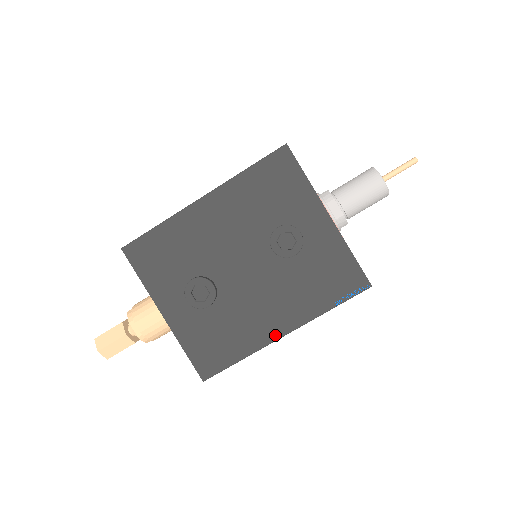
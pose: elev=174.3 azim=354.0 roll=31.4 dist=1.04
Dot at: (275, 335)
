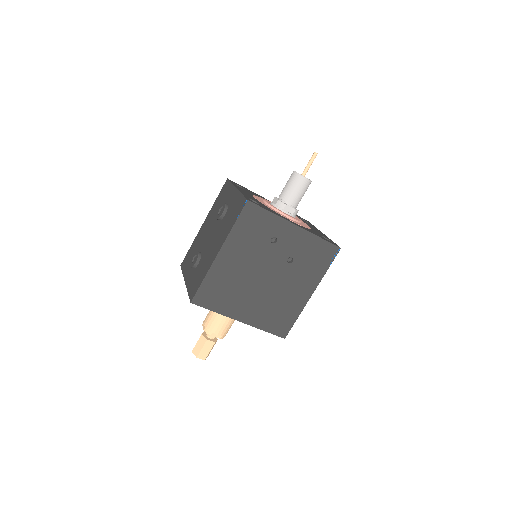
Dot at: (215, 256)
